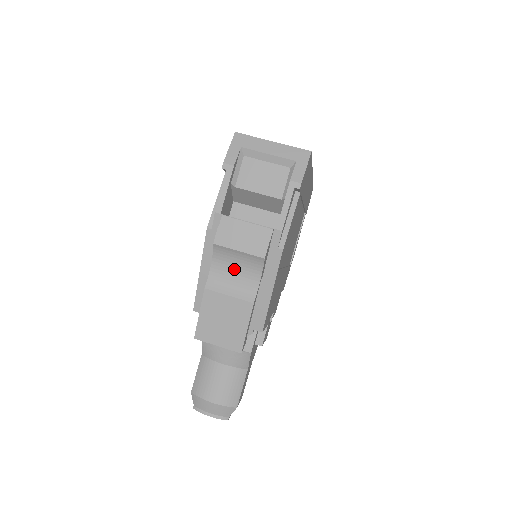
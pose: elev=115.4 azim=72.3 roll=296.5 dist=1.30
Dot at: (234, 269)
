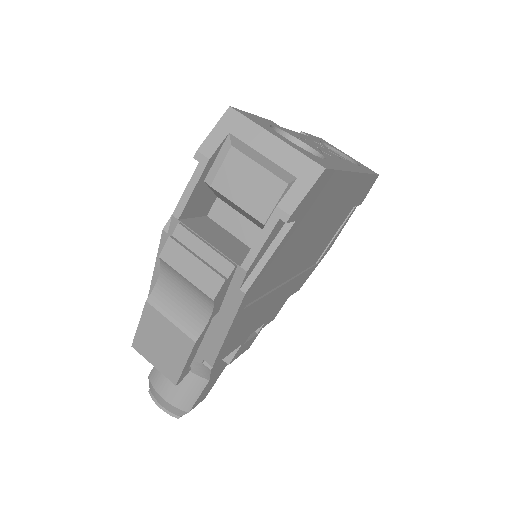
Dot at: (182, 293)
